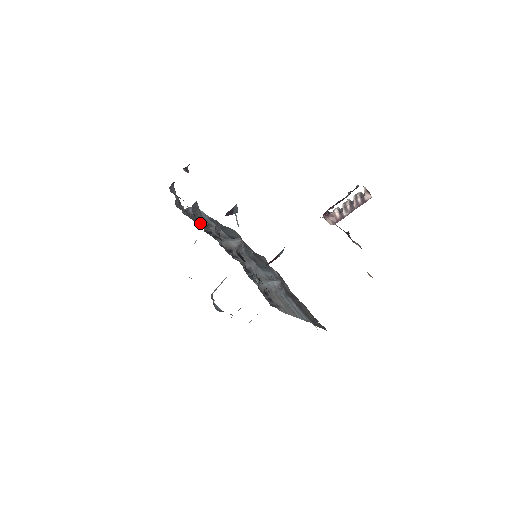
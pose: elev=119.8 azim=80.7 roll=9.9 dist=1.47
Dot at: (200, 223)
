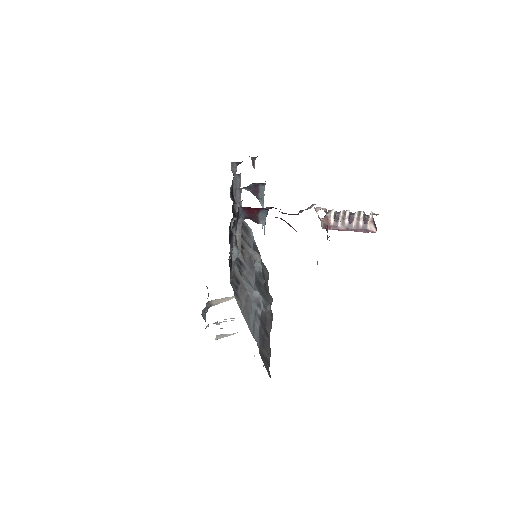
Dot at: occluded
